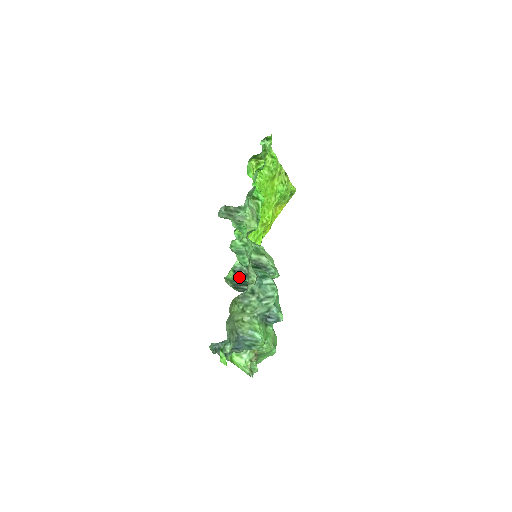
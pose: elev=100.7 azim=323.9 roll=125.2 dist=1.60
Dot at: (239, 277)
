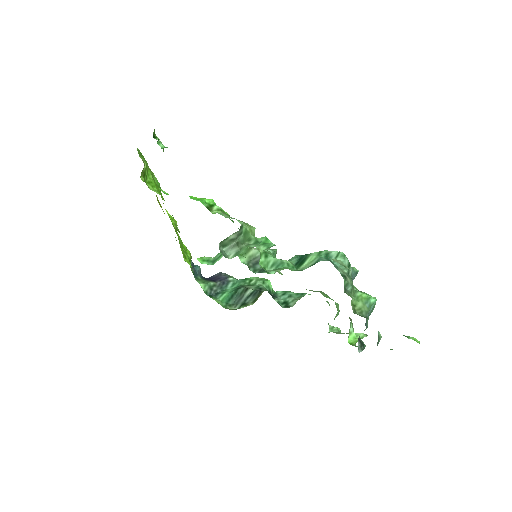
Dot at: (223, 295)
